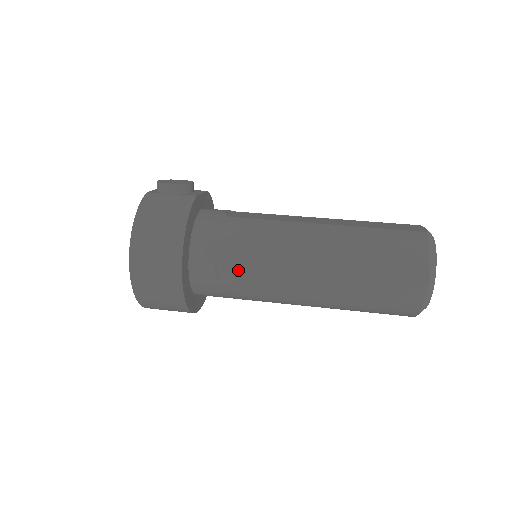
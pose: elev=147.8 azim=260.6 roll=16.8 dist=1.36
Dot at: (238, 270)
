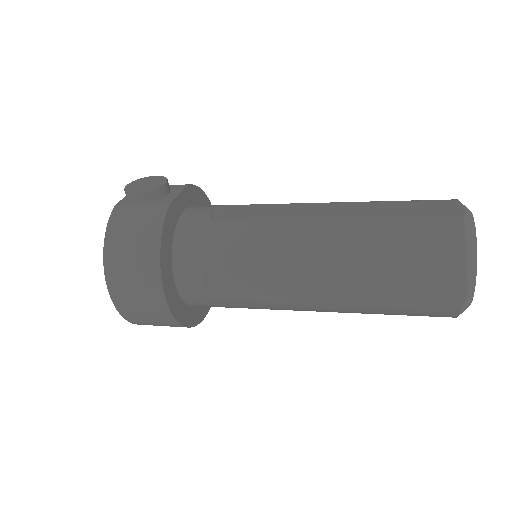
Dot at: (231, 287)
